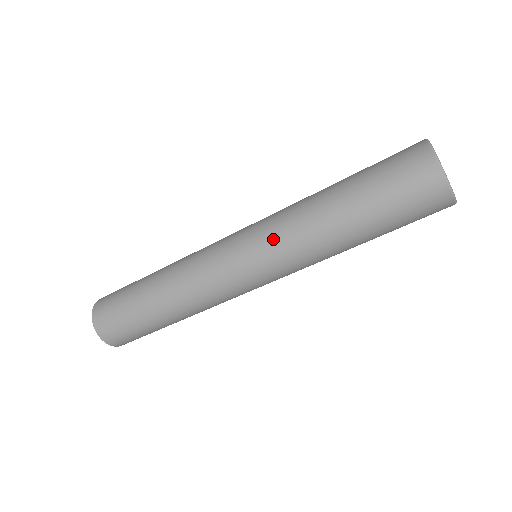
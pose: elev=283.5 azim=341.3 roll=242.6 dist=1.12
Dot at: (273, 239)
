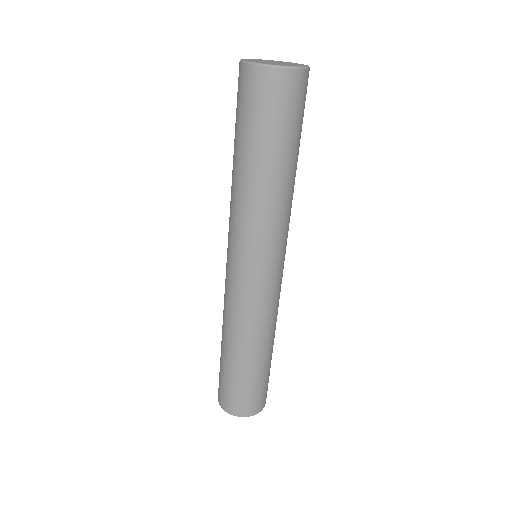
Dot at: (244, 236)
